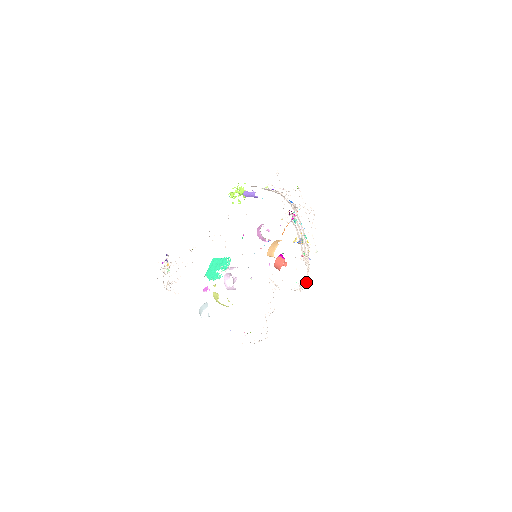
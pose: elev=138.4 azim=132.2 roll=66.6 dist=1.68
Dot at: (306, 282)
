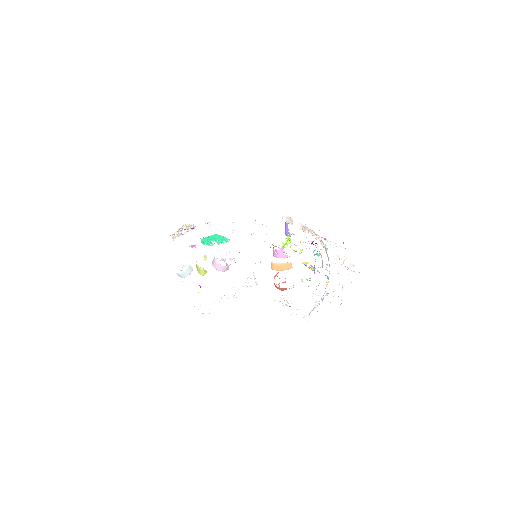
Dot at: occluded
